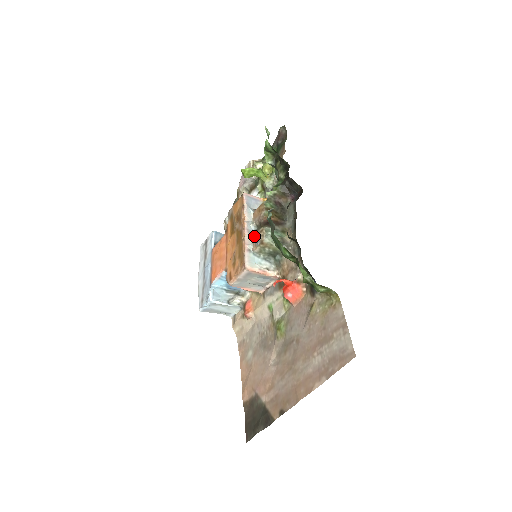
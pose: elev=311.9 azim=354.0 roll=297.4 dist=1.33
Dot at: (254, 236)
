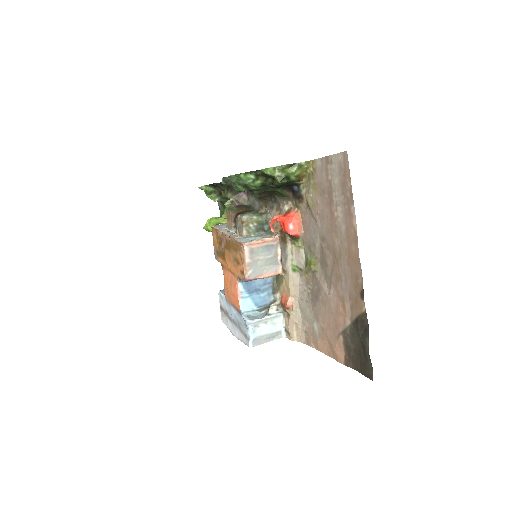
Dot at: (237, 231)
